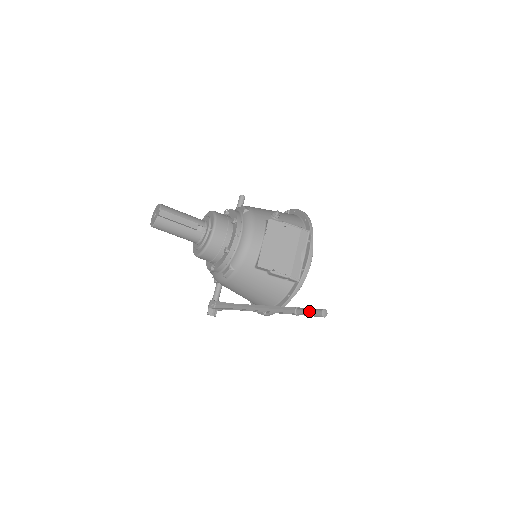
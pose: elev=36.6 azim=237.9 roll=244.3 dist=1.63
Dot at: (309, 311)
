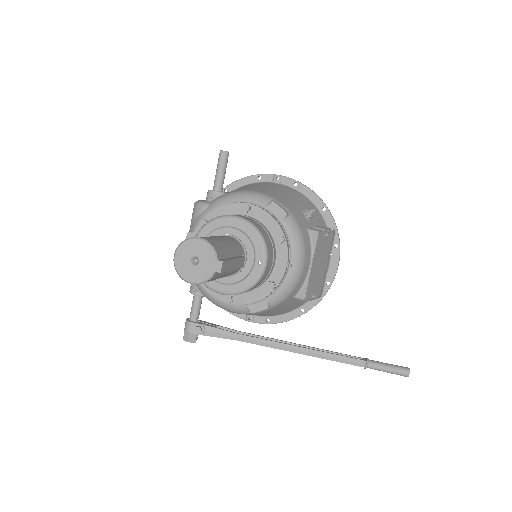
Dot at: (390, 370)
